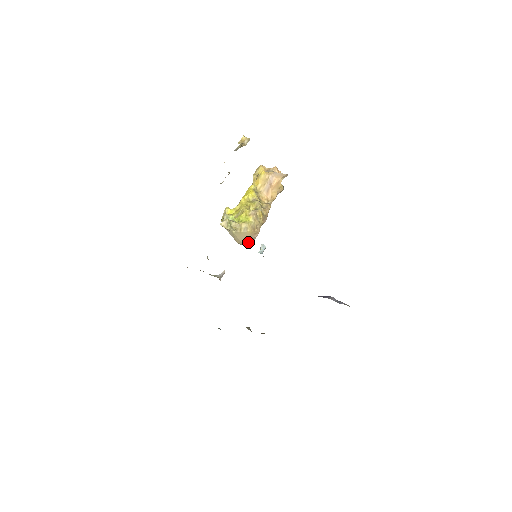
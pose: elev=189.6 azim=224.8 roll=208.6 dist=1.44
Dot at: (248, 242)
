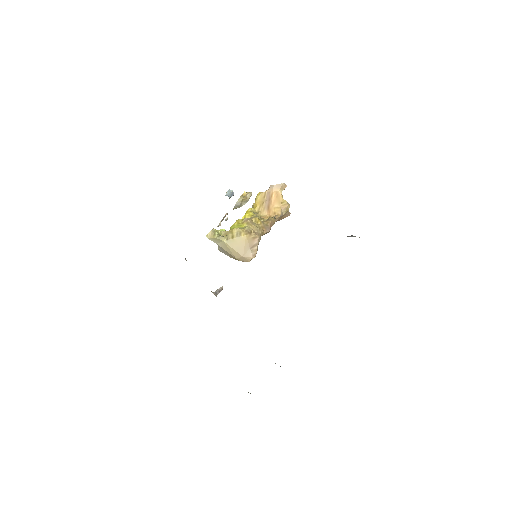
Dot at: (248, 253)
